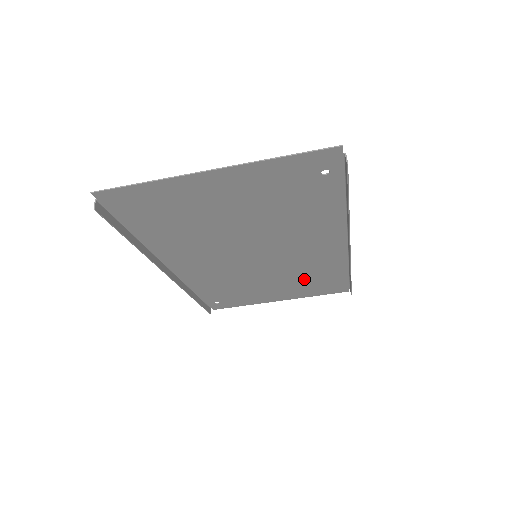
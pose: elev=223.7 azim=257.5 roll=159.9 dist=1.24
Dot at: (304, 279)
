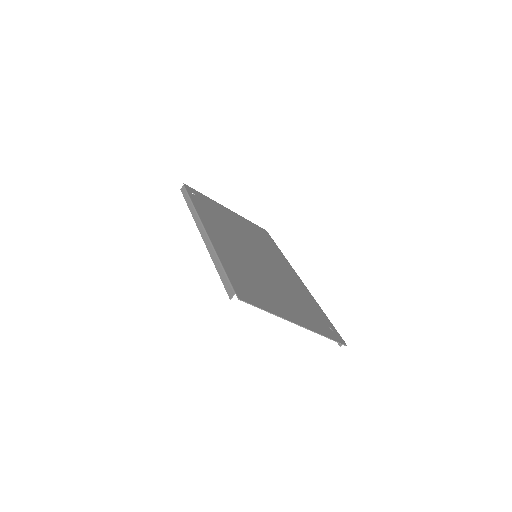
Dot at: (257, 237)
